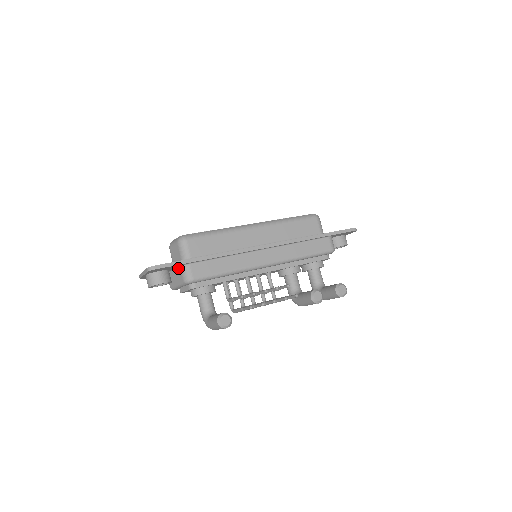
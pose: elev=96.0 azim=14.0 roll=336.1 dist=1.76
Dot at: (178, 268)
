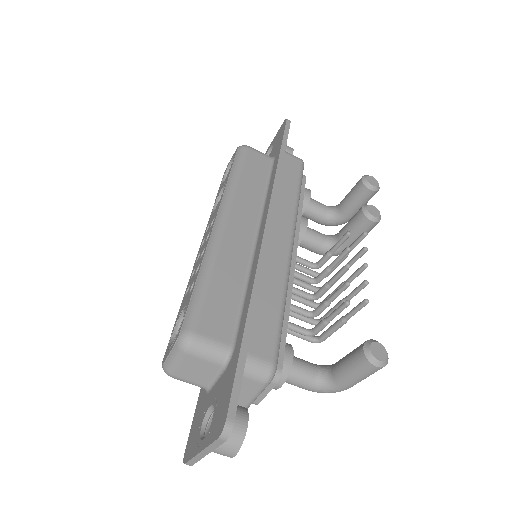
Dot at: occluded
